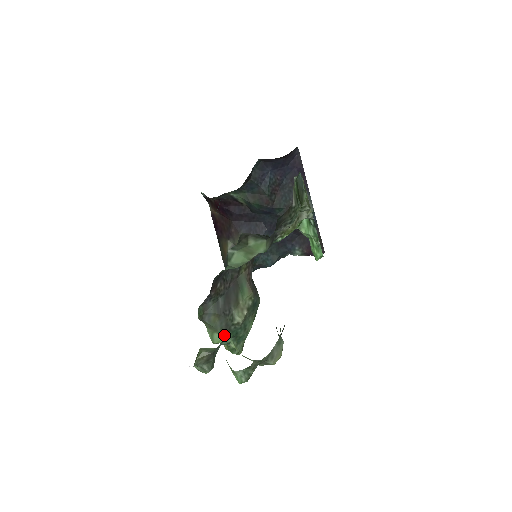
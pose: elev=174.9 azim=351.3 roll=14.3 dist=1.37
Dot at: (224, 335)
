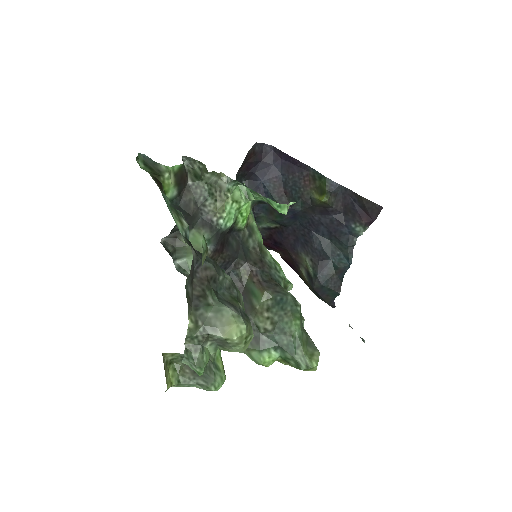
Dot at: (260, 350)
